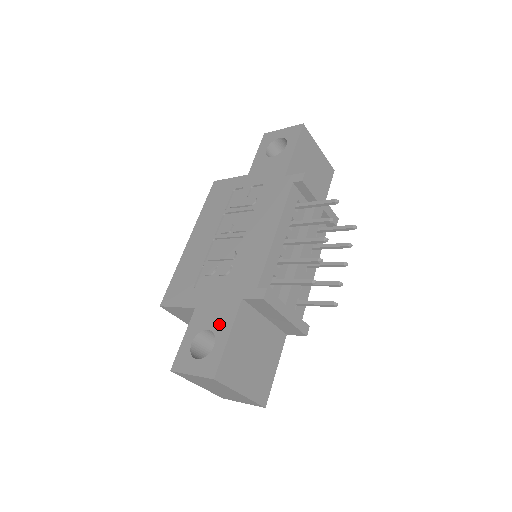
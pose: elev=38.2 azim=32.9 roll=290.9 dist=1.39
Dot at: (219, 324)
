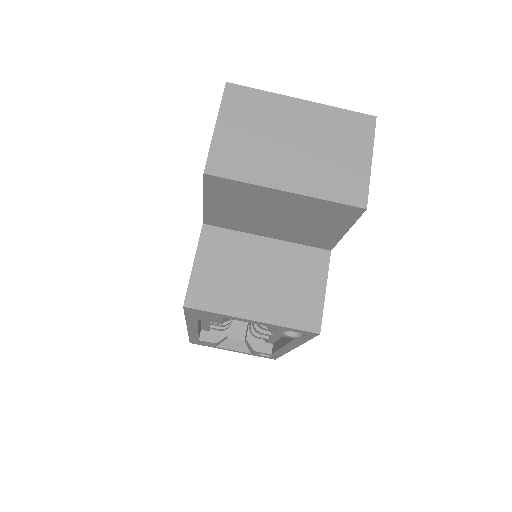
Dot at: occluded
